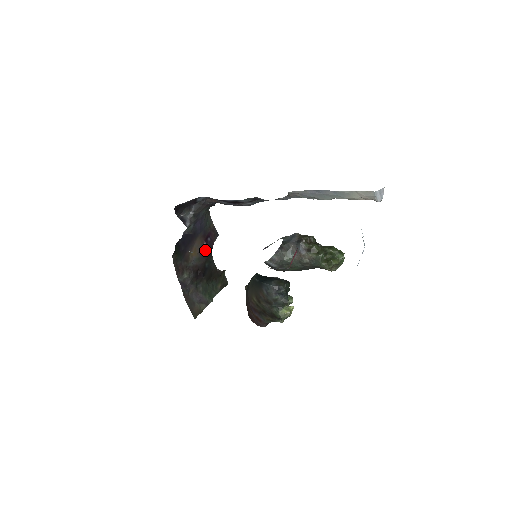
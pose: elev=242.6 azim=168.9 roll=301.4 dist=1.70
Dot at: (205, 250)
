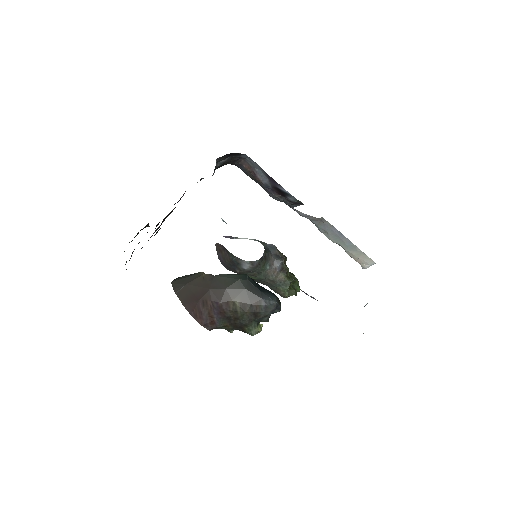
Dot at: occluded
